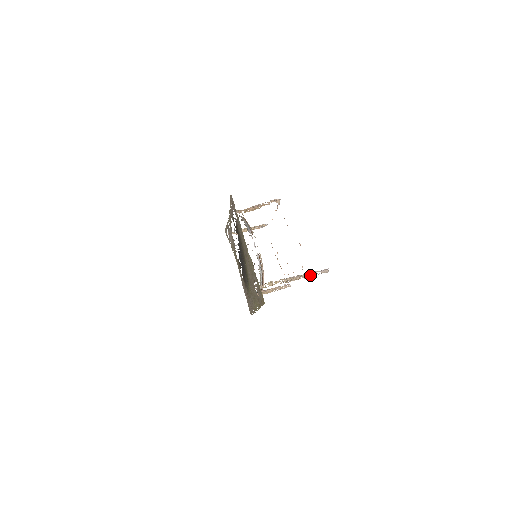
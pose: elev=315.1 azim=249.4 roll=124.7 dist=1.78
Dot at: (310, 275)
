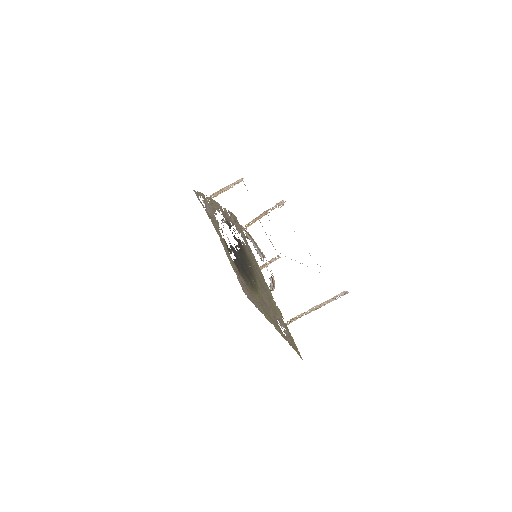
Dot at: (330, 301)
